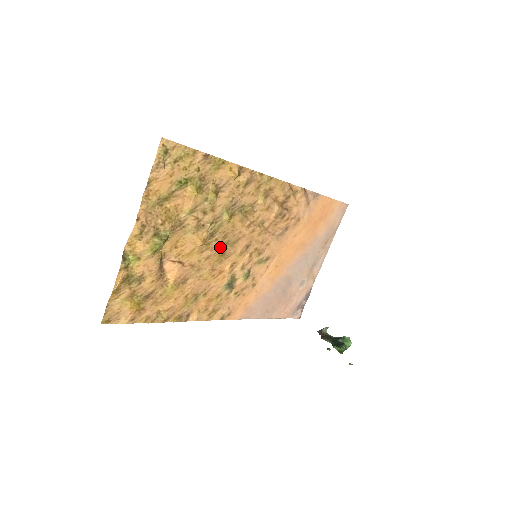
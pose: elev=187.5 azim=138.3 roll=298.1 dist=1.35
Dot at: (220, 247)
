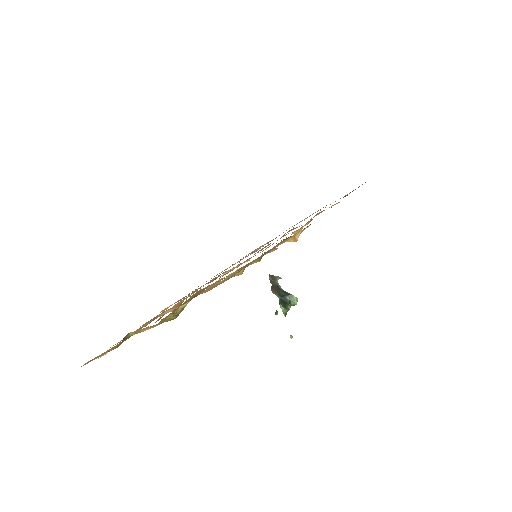
Dot at: (228, 272)
